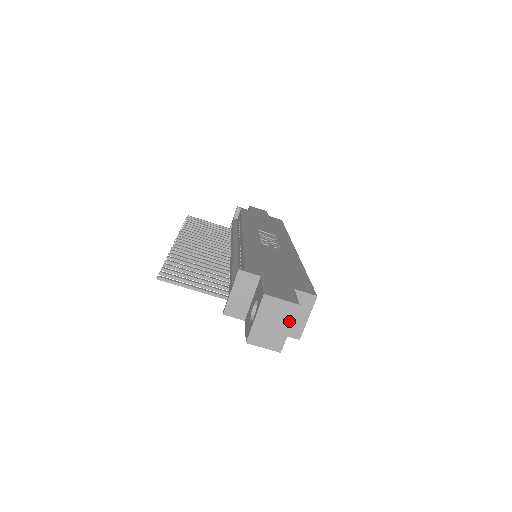
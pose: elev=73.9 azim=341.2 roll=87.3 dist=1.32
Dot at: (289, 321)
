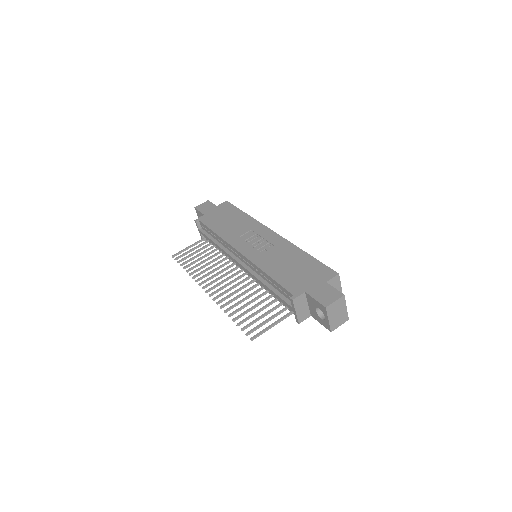
Dot at: (344, 305)
